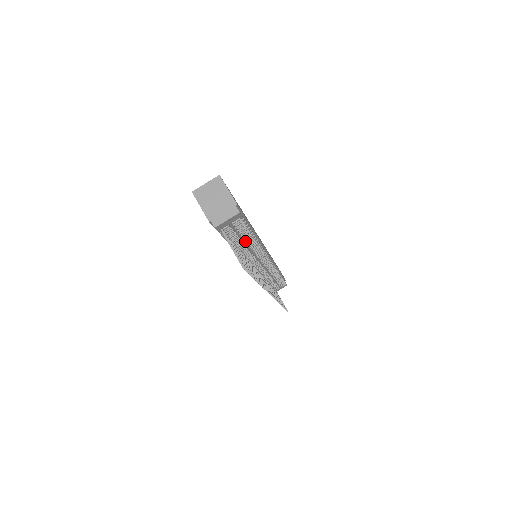
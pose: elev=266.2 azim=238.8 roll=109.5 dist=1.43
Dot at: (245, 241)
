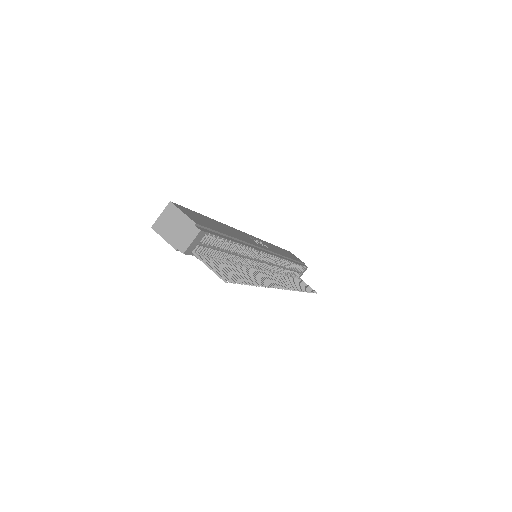
Dot at: (228, 251)
